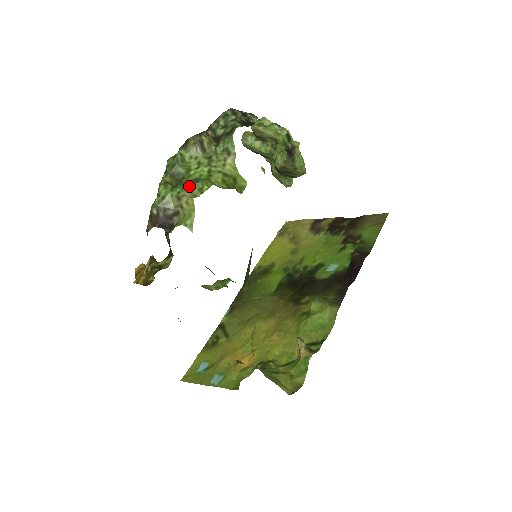
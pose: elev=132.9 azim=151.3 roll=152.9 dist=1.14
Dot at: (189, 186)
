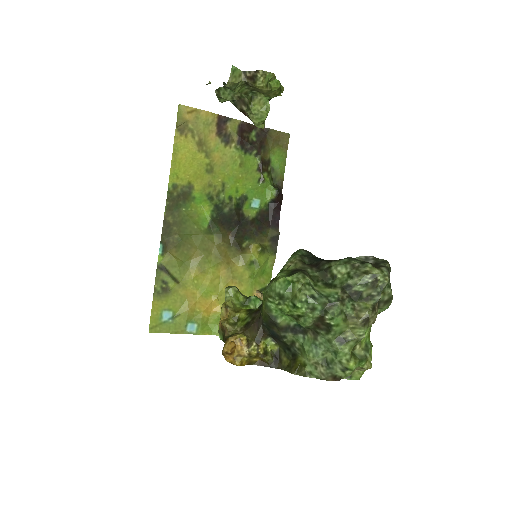
Dot at: (369, 358)
